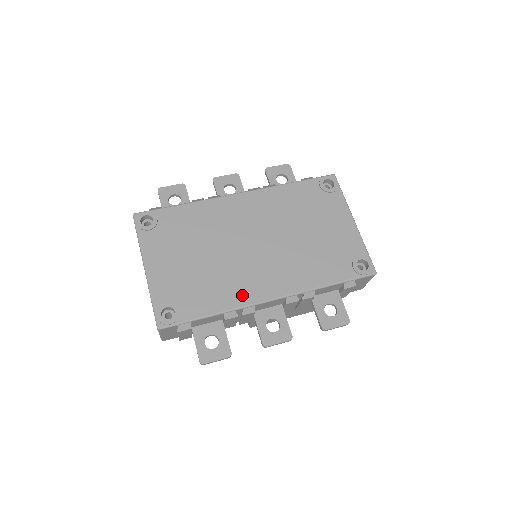
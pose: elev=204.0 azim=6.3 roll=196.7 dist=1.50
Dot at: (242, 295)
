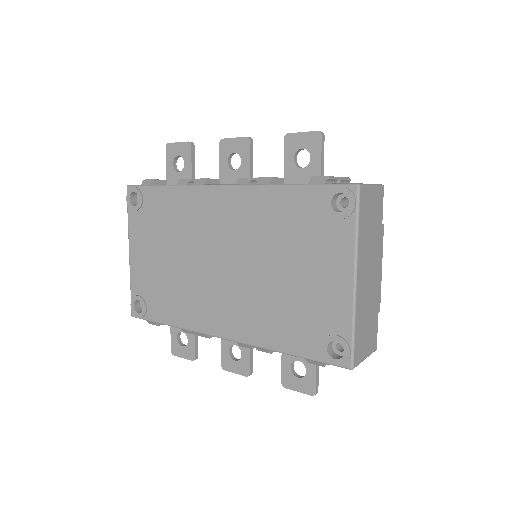
Dot at: (196, 319)
